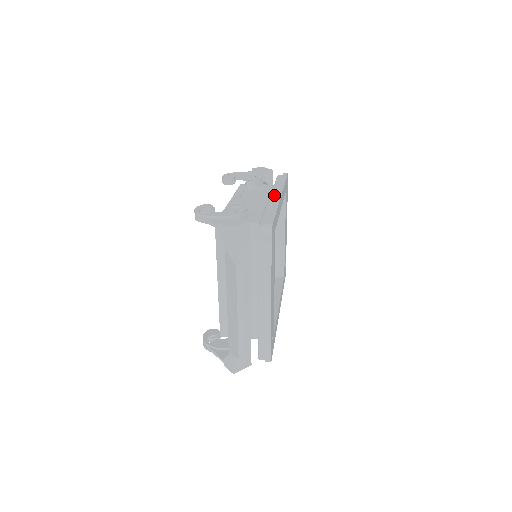
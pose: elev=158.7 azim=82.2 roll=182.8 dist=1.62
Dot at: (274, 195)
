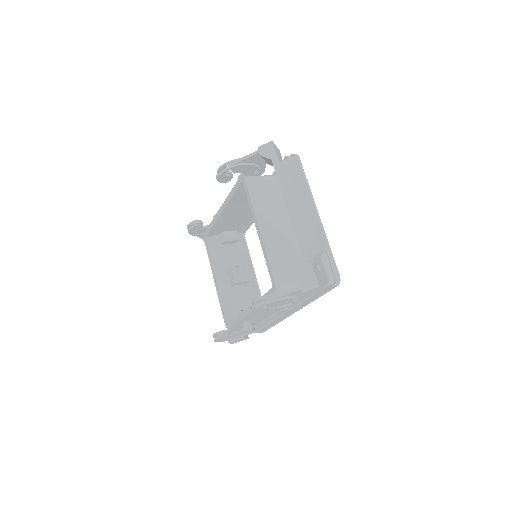
Dot at: occluded
